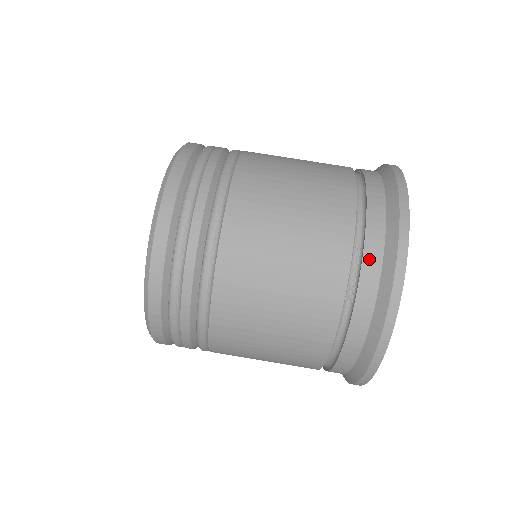
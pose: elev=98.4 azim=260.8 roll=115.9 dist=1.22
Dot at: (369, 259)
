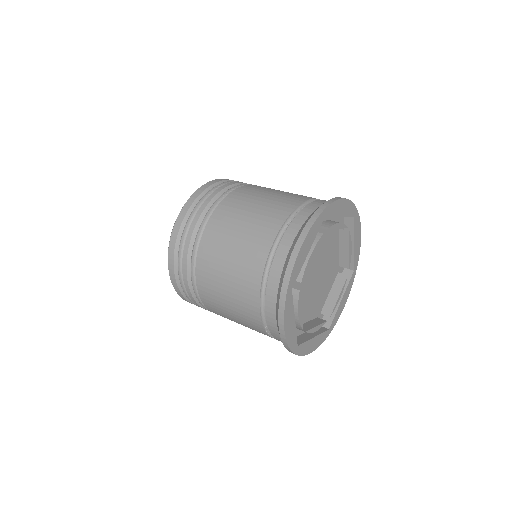
Dot at: (307, 209)
